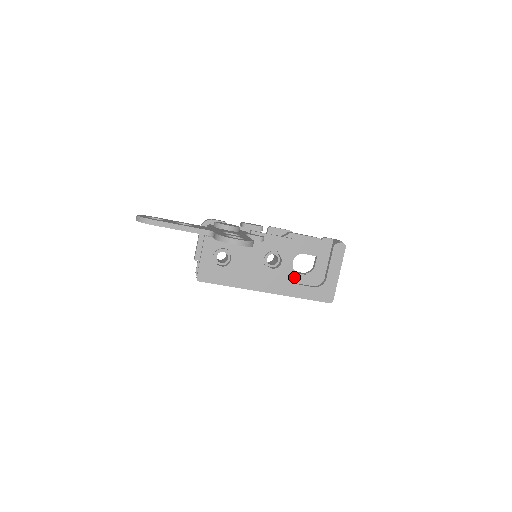
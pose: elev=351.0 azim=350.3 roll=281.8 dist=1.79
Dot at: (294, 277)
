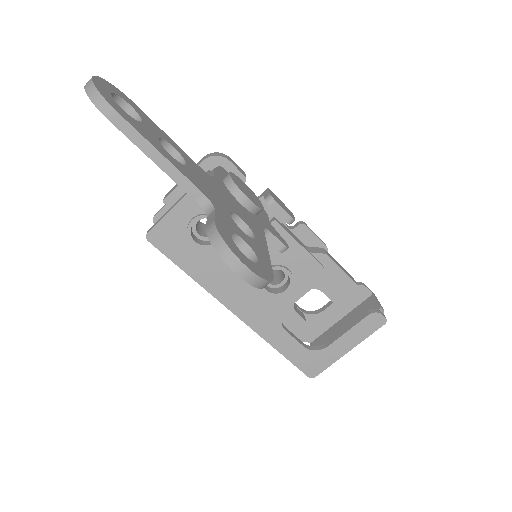
Dot at: (287, 312)
